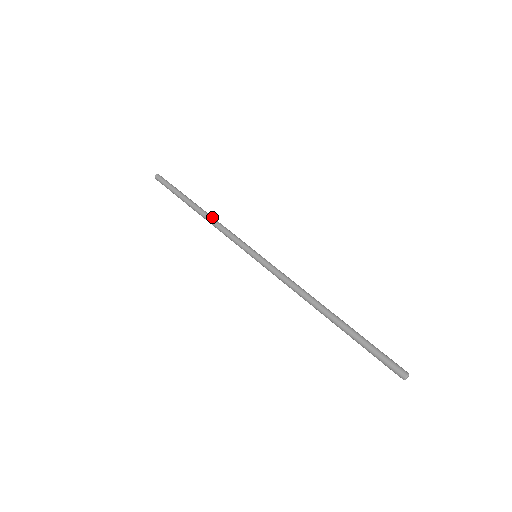
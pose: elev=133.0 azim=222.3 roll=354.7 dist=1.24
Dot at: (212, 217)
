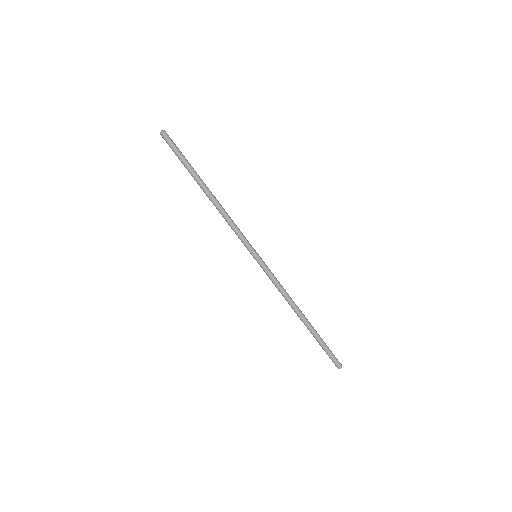
Dot at: (218, 208)
